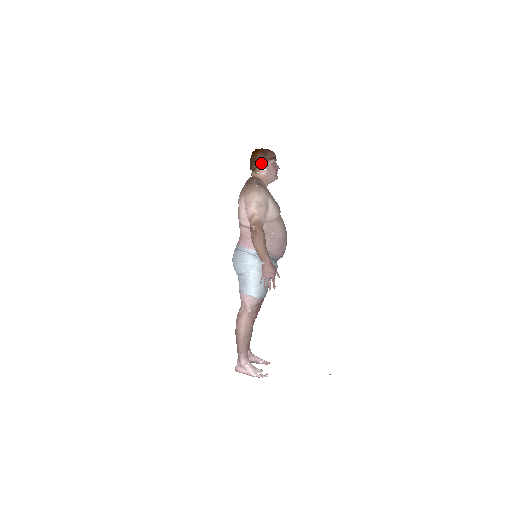
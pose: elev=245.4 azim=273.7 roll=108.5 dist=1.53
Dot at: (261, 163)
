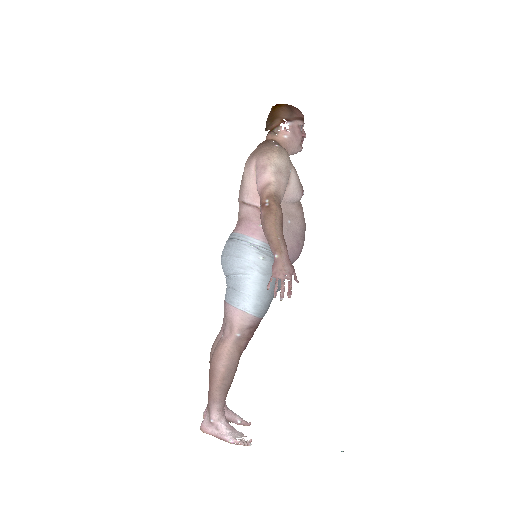
Dot at: (284, 121)
